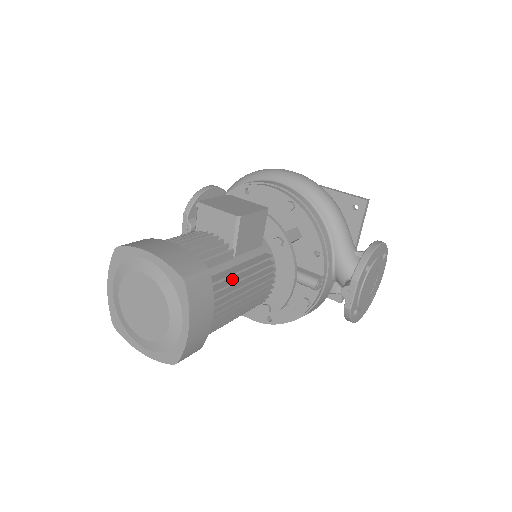
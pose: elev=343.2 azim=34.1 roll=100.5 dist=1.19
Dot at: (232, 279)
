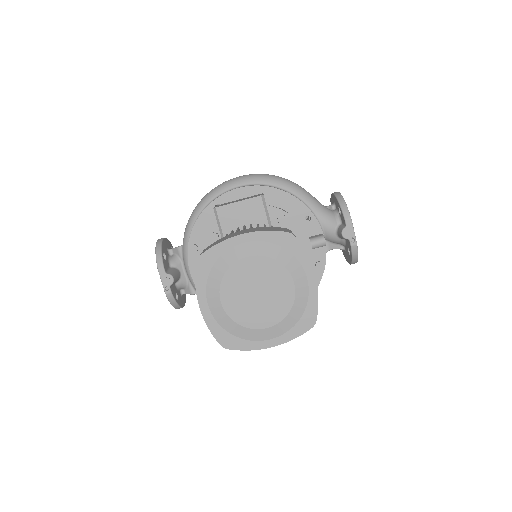
Dot at: occluded
